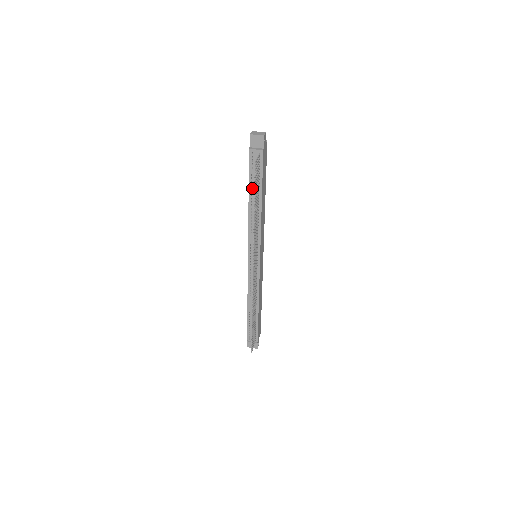
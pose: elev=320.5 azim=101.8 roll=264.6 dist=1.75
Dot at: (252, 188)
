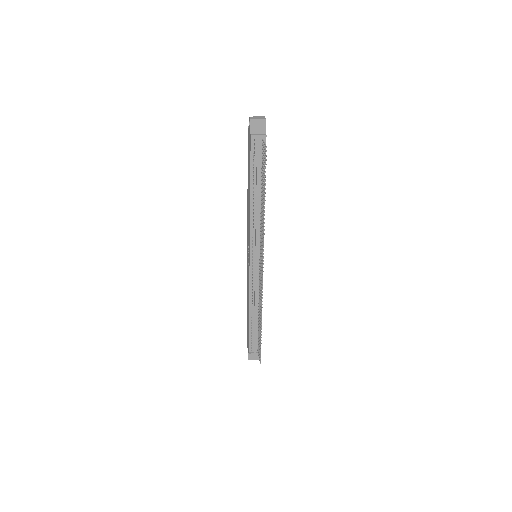
Dot at: (254, 179)
